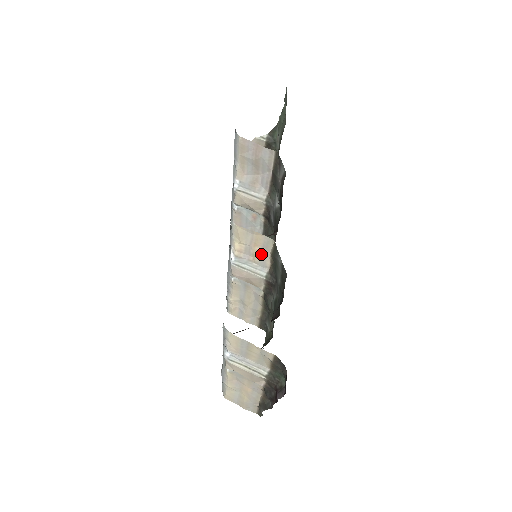
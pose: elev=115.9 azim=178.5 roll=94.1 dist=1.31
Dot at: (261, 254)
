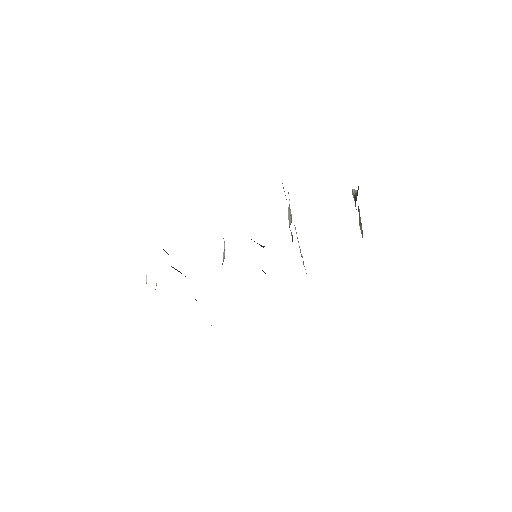
Dot at: occluded
